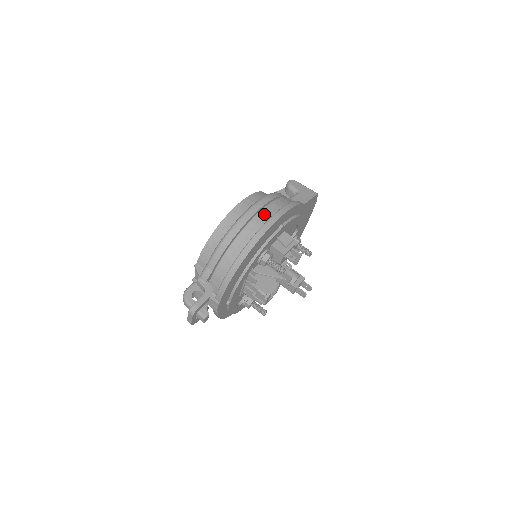
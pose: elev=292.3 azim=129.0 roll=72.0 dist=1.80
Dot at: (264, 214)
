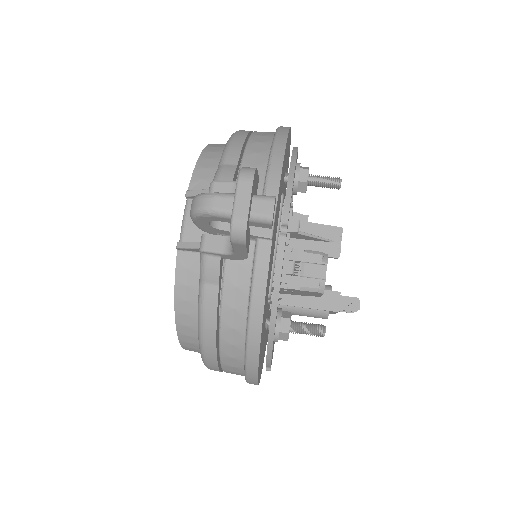
Dot at: occluded
